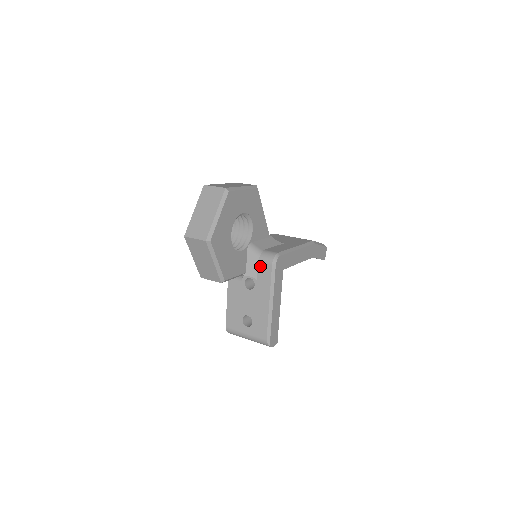
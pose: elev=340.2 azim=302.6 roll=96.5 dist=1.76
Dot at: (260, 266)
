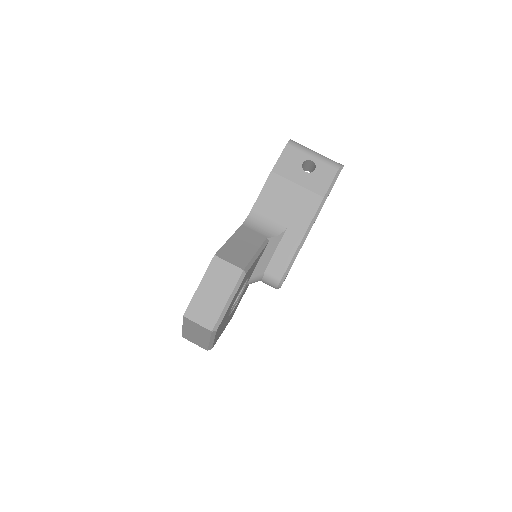
Dot at: (263, 282)
